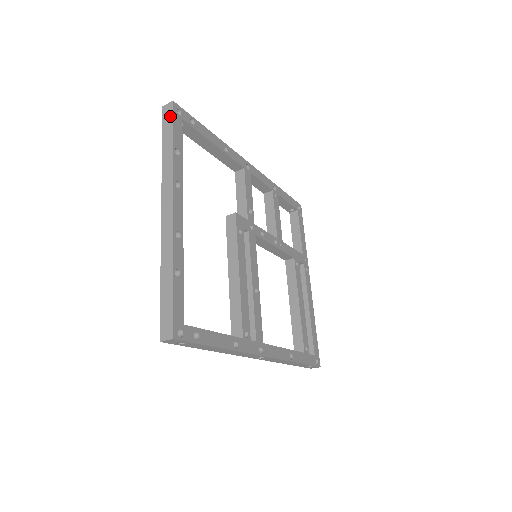
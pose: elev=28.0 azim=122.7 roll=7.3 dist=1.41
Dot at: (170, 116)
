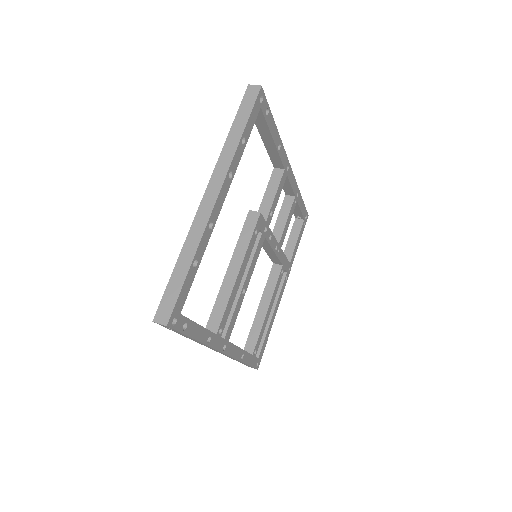
Dot at: (252, 100)
